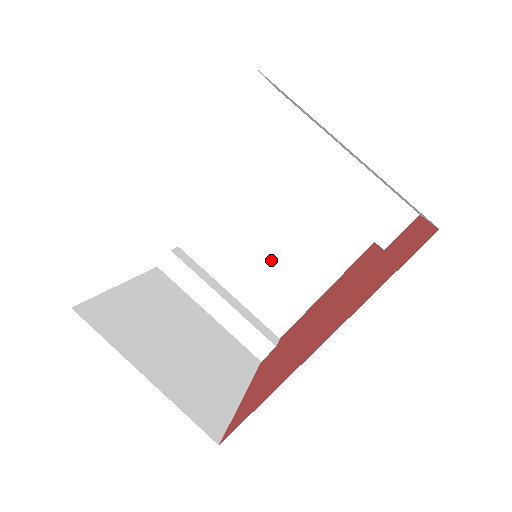
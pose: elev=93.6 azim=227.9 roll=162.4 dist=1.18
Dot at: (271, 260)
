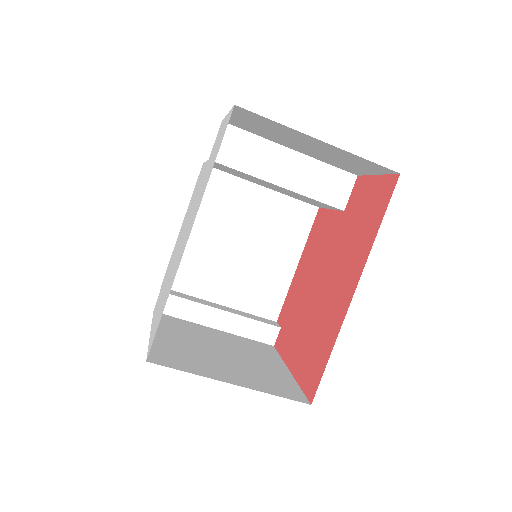
Dot at: (245, 262)
